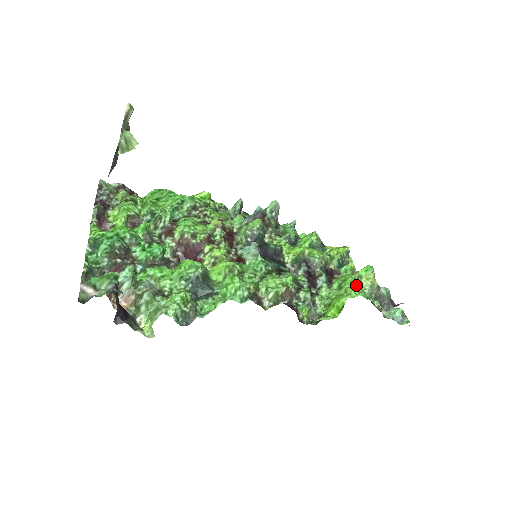
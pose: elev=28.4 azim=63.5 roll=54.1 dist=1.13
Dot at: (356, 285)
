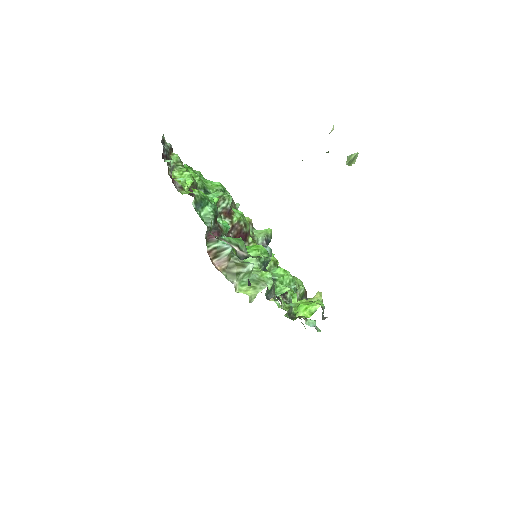
Dot at: occluded
